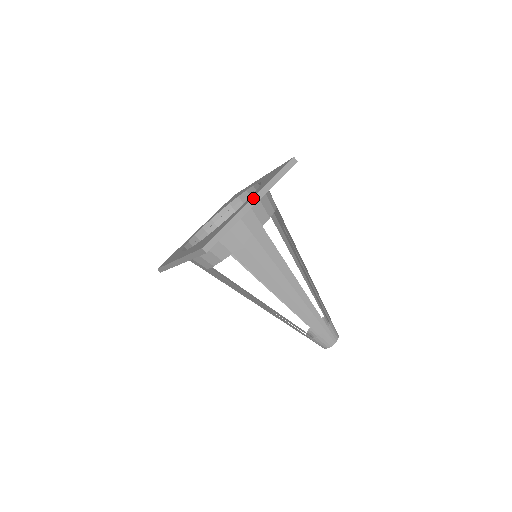
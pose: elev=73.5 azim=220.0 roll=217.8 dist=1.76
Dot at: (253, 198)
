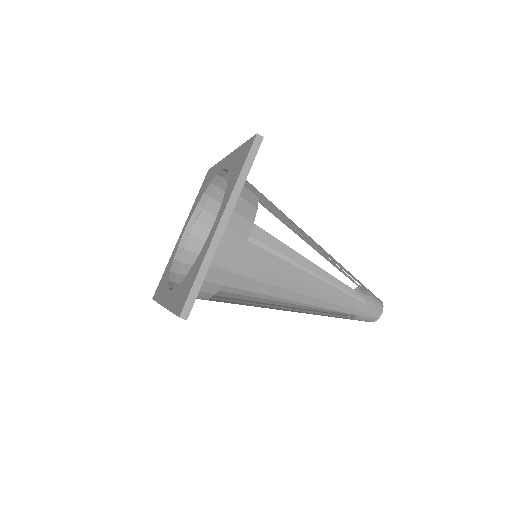
Dot at: (221, 220)
